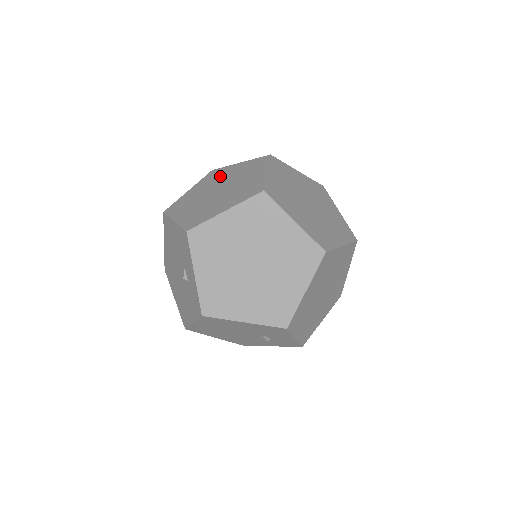
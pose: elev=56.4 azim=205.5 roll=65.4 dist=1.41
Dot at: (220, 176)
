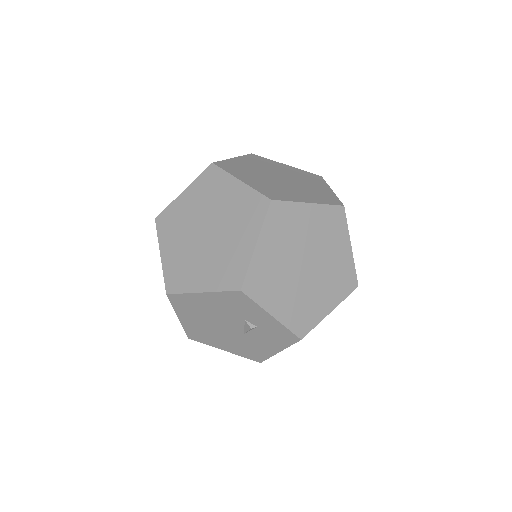
Dot at: (181, 218)
